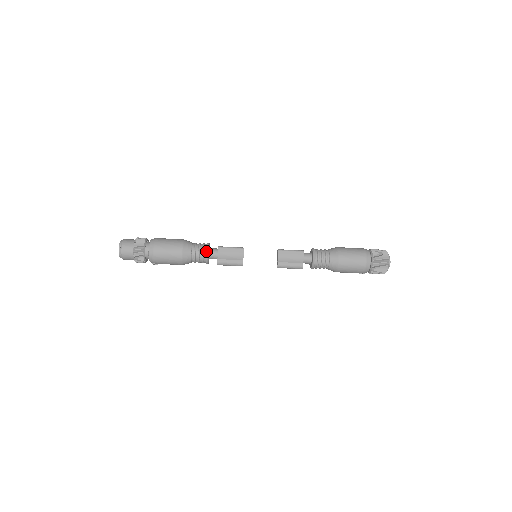
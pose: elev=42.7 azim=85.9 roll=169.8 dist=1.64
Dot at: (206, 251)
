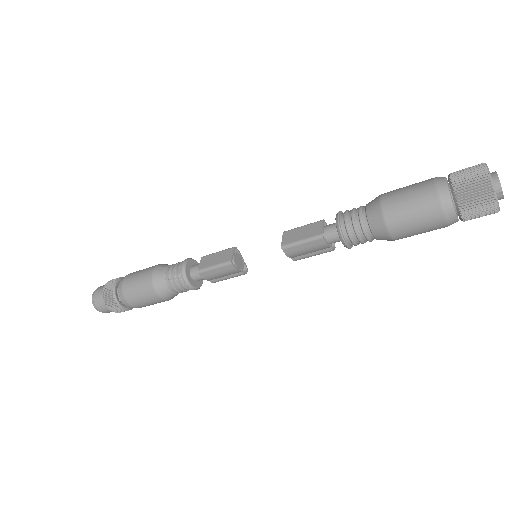
Dot at: (187, 286)
